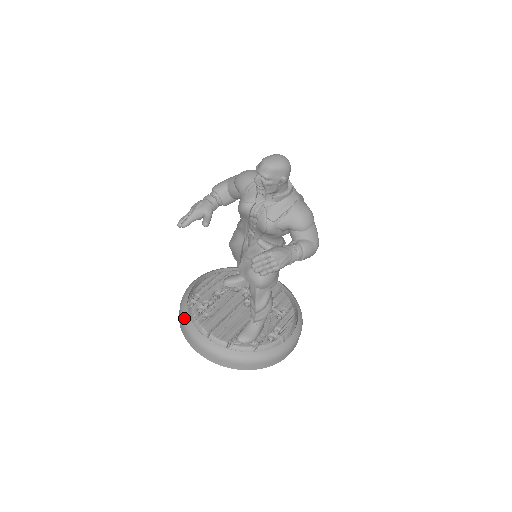
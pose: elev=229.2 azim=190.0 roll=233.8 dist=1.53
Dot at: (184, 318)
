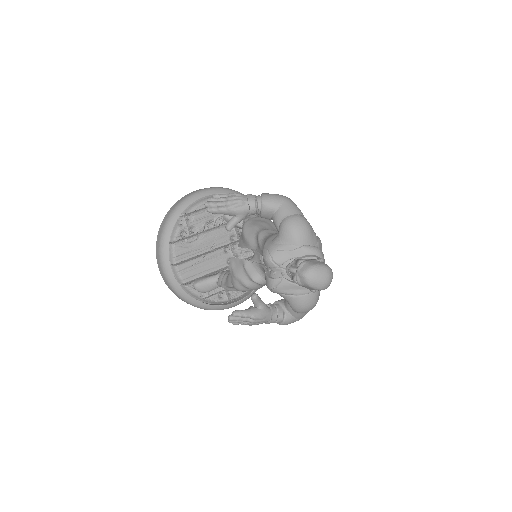
Dot at: (165, 233)
